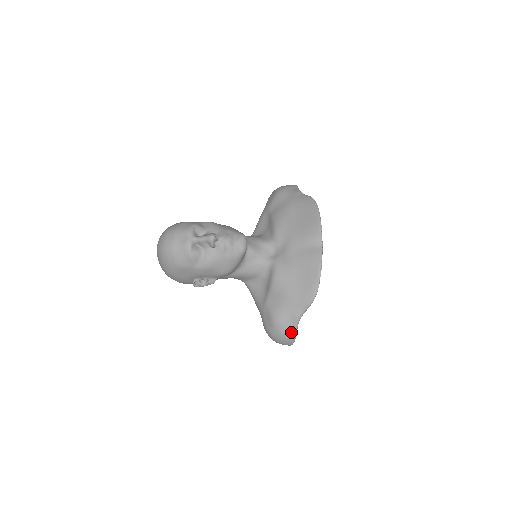
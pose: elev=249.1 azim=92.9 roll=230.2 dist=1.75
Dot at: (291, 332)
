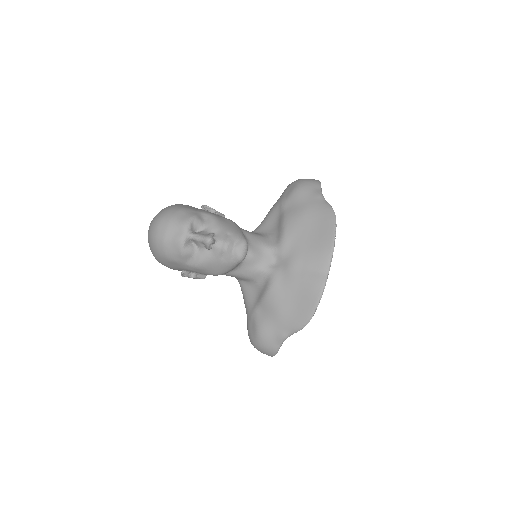
Dot at: (273, 348)
